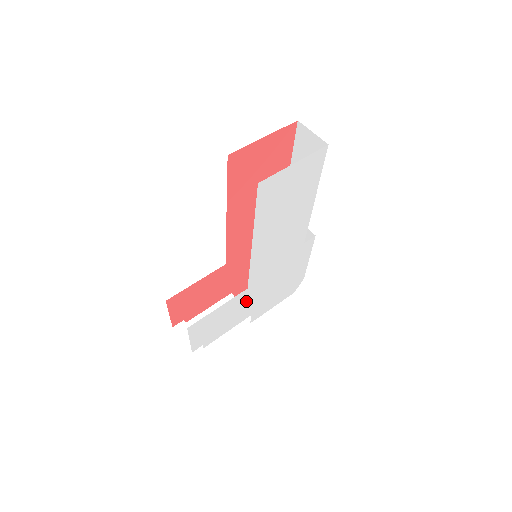
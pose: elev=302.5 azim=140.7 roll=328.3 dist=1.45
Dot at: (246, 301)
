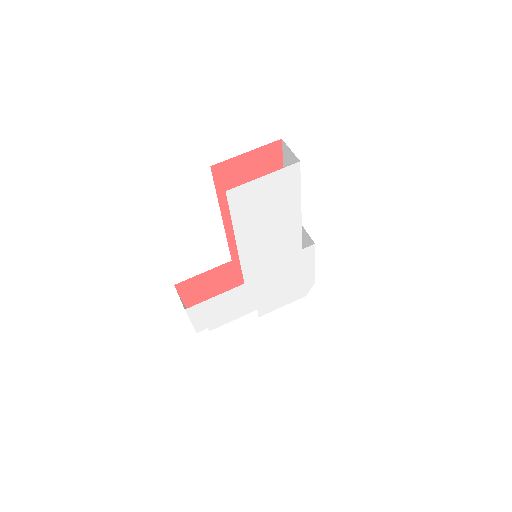
Dot at: (247, 295)
